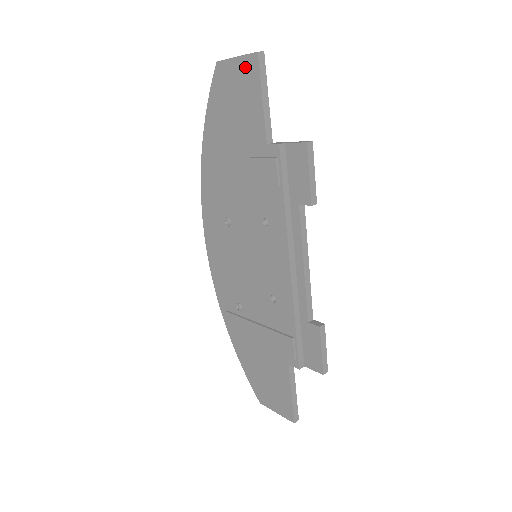
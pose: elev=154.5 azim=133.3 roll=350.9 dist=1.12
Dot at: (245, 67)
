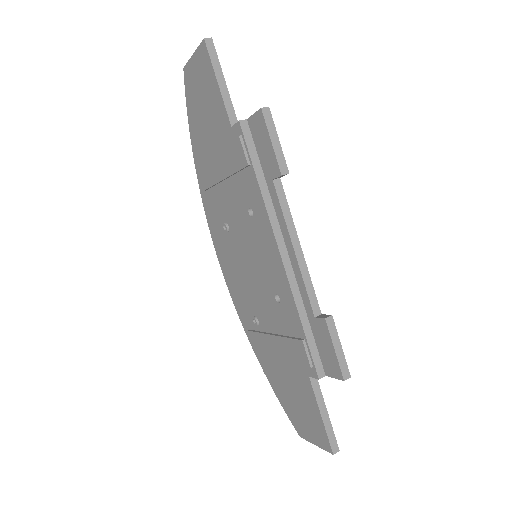
Dot at: (200, 59)
